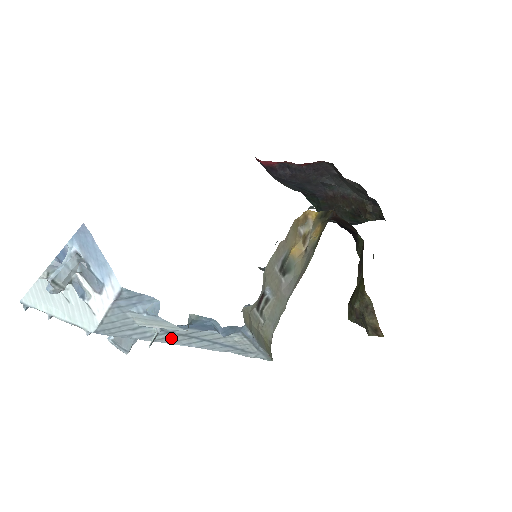
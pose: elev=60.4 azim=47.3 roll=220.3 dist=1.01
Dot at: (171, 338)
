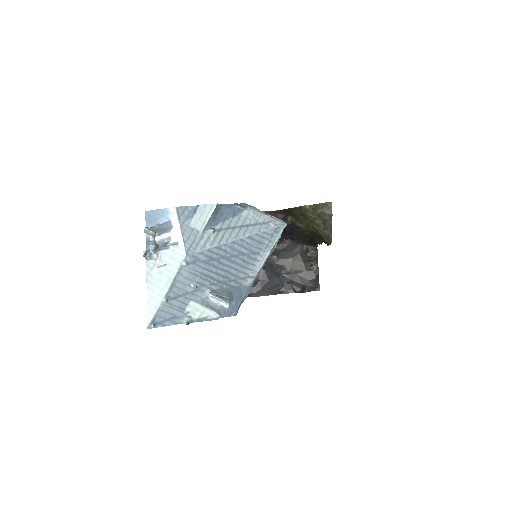
Dot at: (225, 236)
